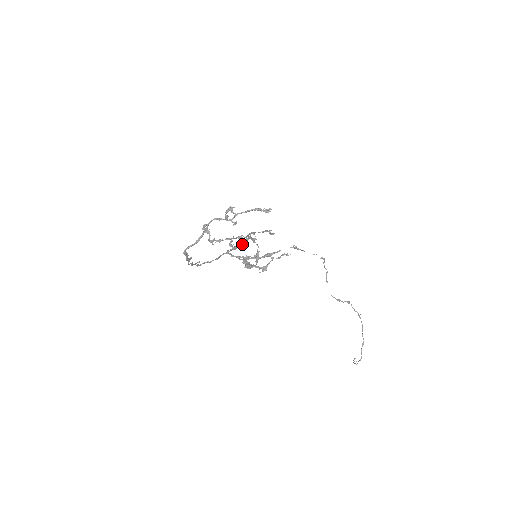
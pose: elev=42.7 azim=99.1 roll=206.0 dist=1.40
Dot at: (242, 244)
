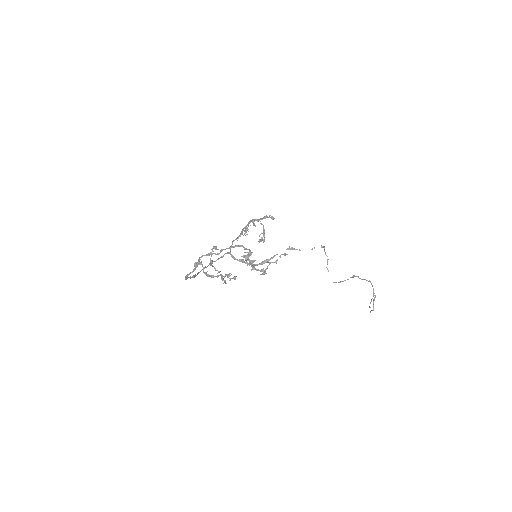
Dot at: (245, 231)
